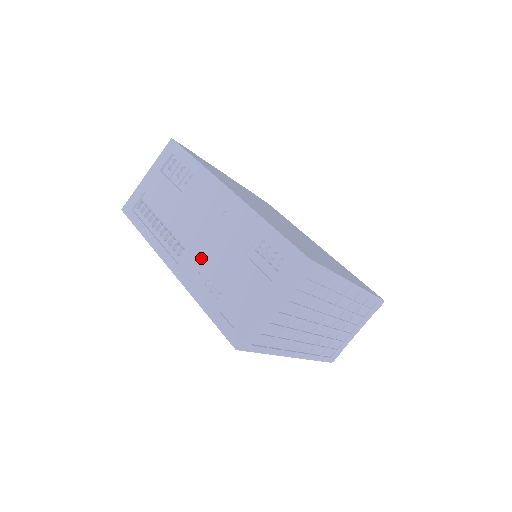
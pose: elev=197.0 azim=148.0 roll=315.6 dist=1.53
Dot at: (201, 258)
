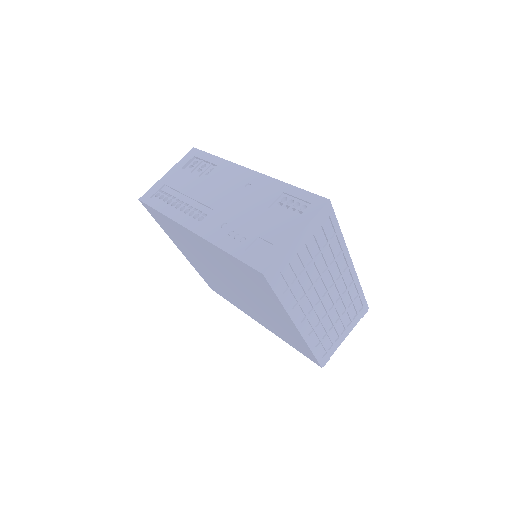
Dot at: (224, 217)
